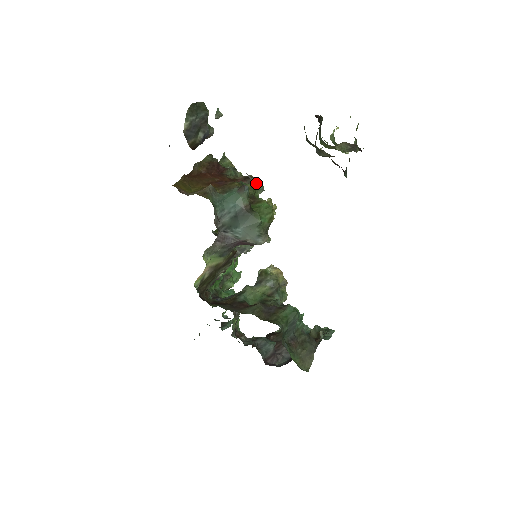
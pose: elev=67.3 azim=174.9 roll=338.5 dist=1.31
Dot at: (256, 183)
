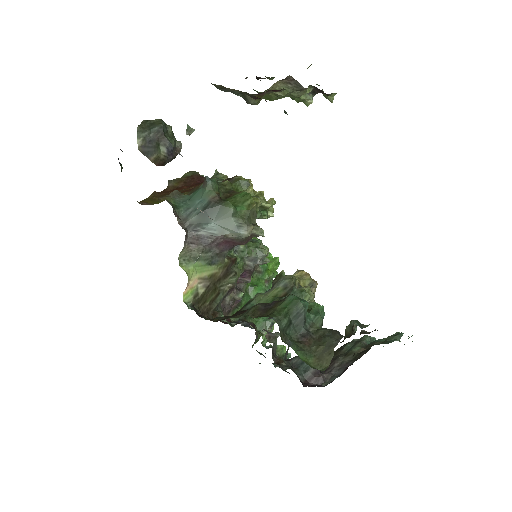
Dot at: (237, 179)
